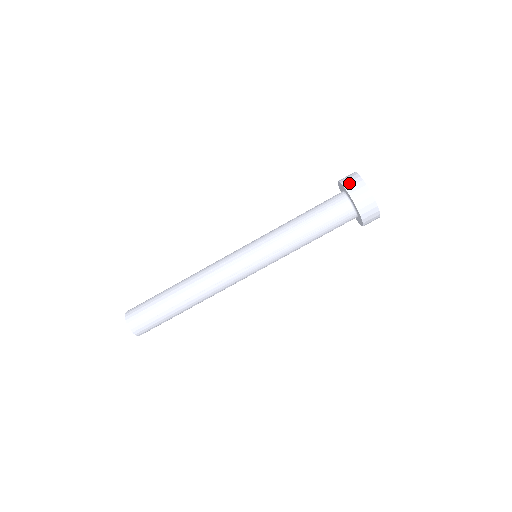
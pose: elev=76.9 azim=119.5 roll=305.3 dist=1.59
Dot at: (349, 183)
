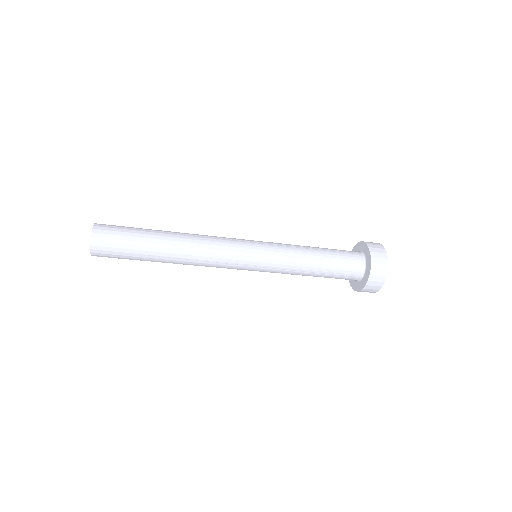
Dot at: (375, 277)
